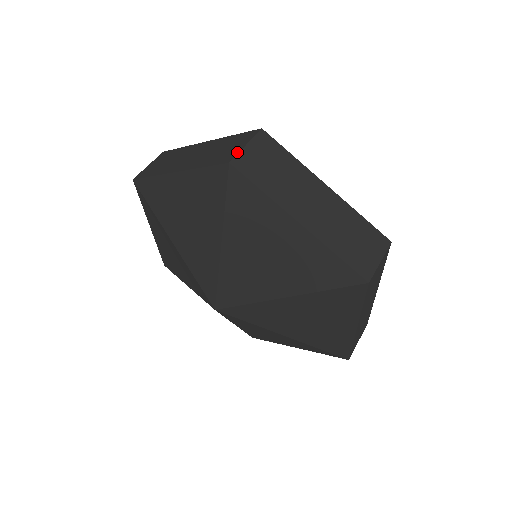
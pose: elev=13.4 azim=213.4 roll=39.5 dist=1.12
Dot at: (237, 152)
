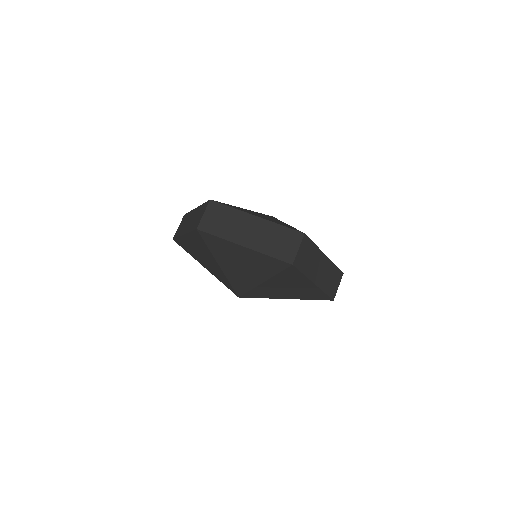
Dot at: (295, 255)
